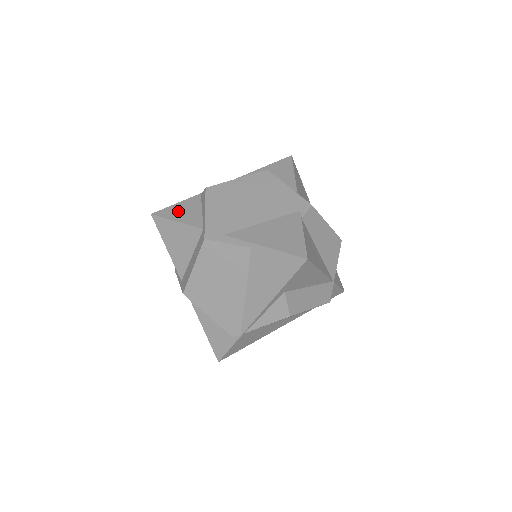
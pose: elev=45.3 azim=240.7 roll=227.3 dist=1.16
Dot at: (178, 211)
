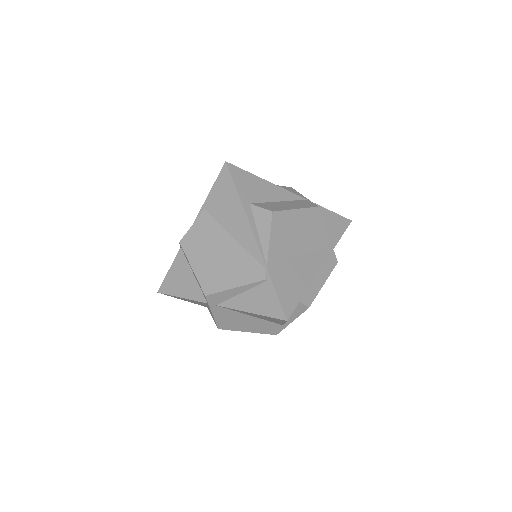
Dot at: occluded
